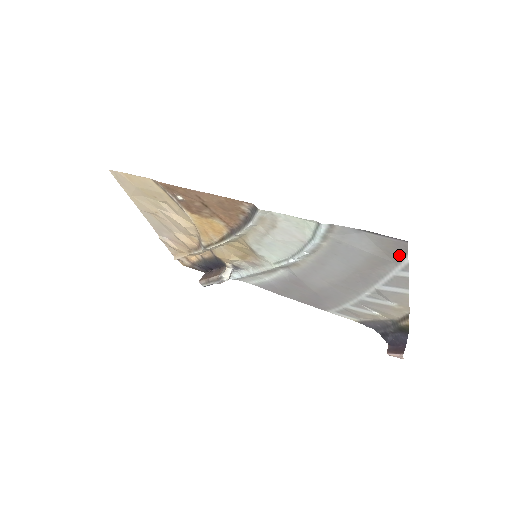
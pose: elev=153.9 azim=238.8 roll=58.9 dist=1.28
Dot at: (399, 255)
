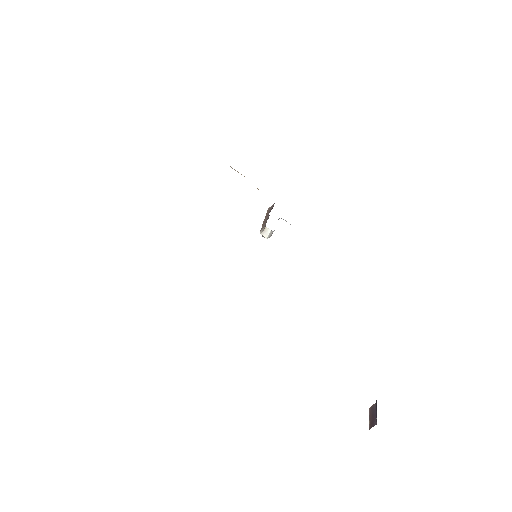
Dot at: occluded
